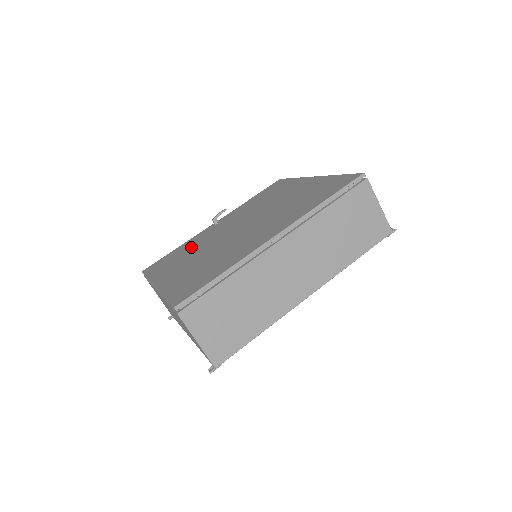
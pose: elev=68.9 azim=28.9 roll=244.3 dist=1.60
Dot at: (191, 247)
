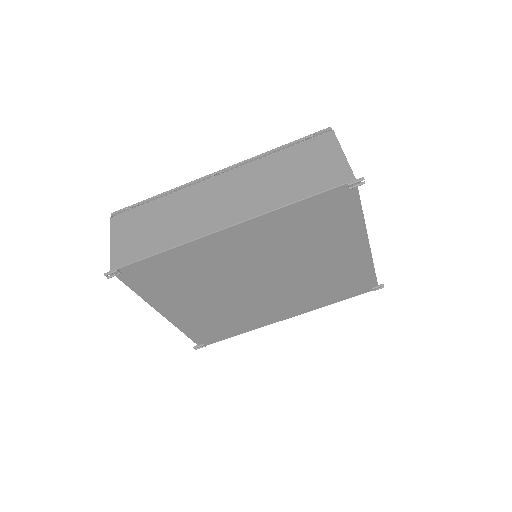
Dot at: occluded
